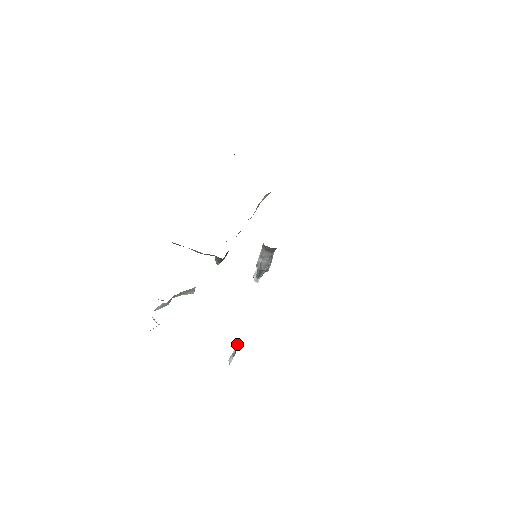
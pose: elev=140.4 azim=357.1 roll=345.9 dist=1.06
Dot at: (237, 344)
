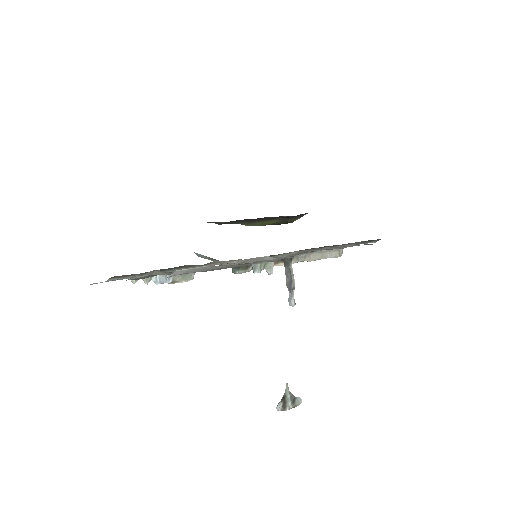
Dot at: (286, 386)
